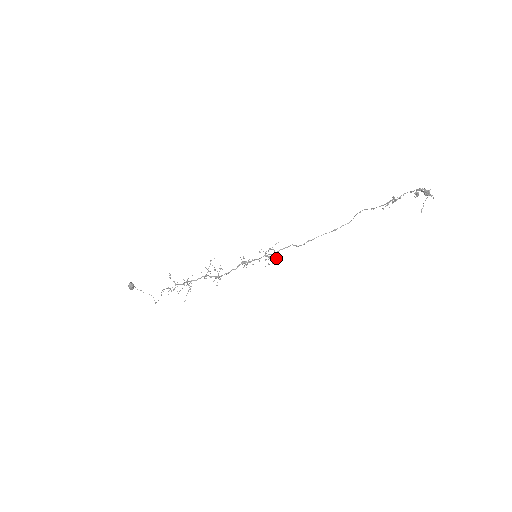
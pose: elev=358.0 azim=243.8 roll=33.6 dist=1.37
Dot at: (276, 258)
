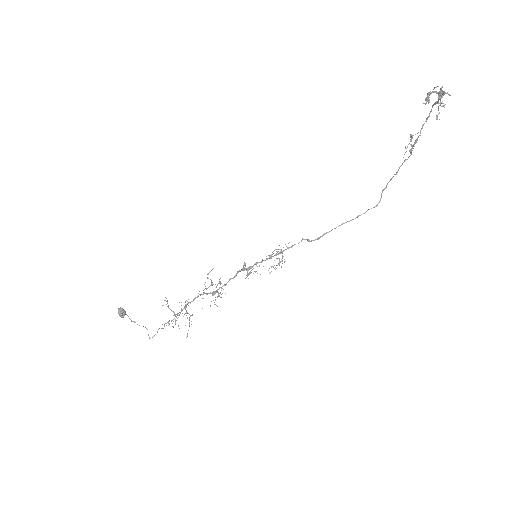
Dot at: occluded
